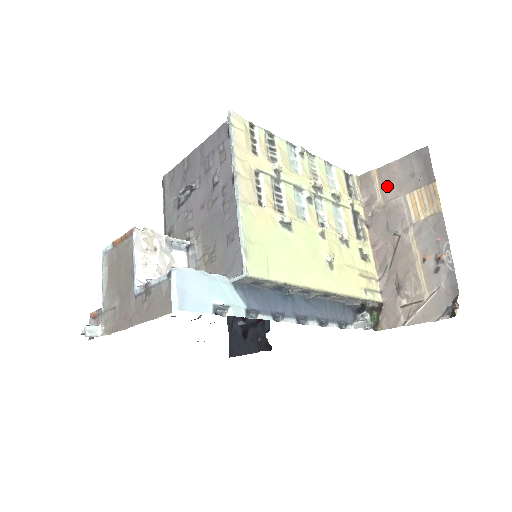
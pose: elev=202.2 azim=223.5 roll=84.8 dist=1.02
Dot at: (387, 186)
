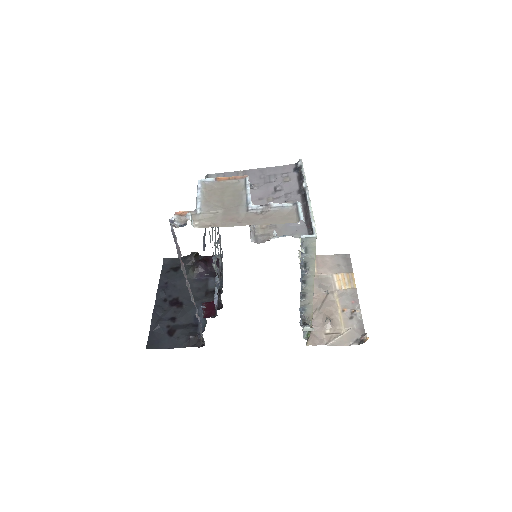
Dot at: (321, 266)
